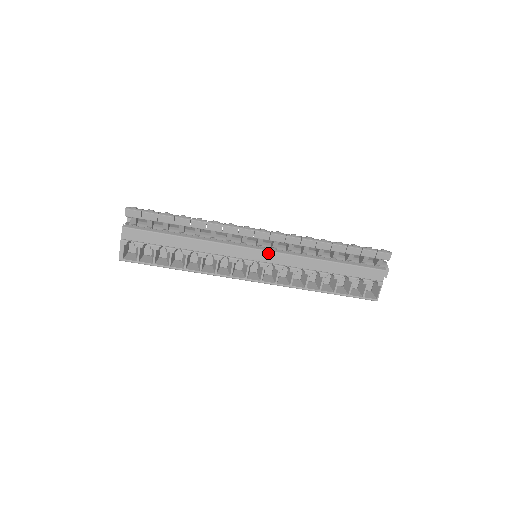
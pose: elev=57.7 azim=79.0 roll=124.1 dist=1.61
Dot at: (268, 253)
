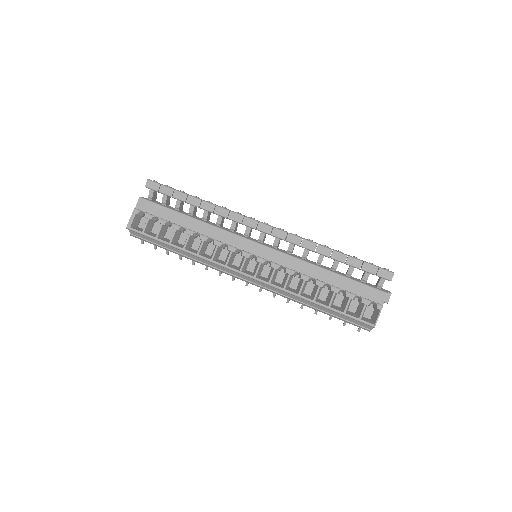
Dot at: (267, 249)
